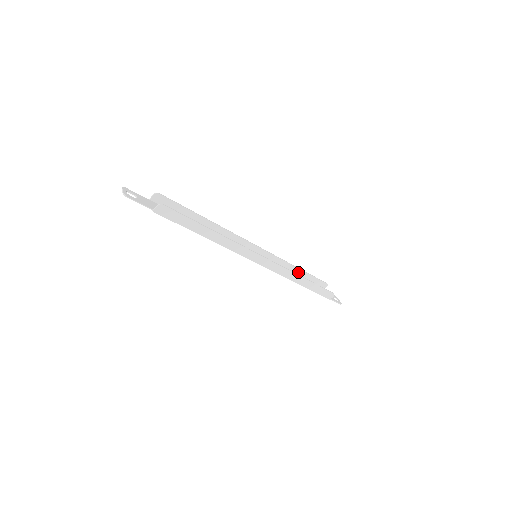
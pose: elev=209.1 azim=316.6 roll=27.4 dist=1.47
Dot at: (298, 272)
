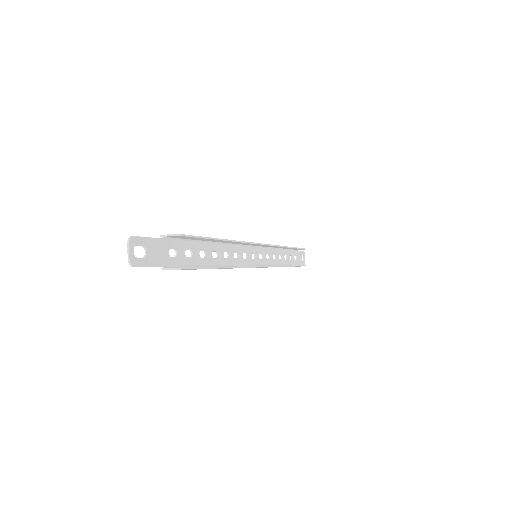
Dot at: (286, 248)
